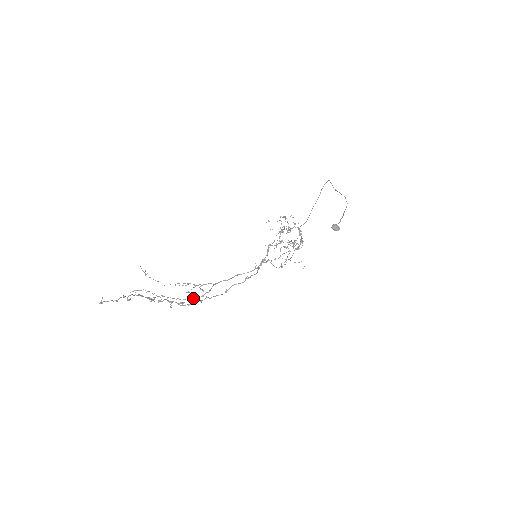
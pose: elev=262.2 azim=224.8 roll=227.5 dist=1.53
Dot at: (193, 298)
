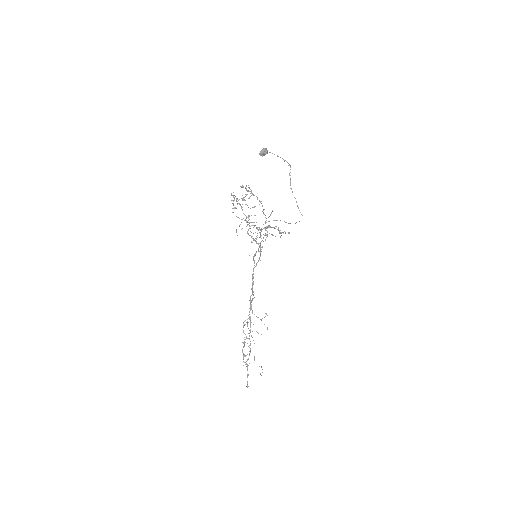
Dot at: occluded
